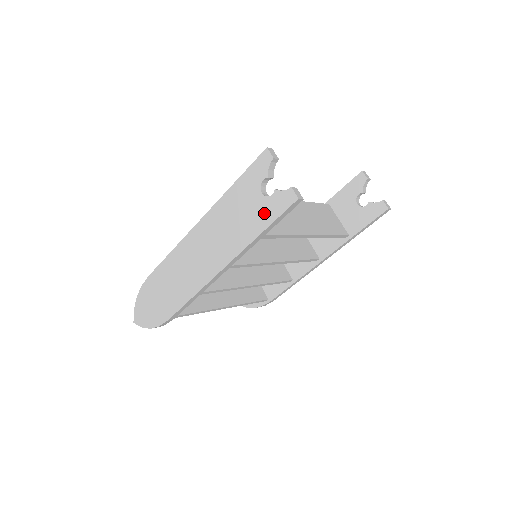
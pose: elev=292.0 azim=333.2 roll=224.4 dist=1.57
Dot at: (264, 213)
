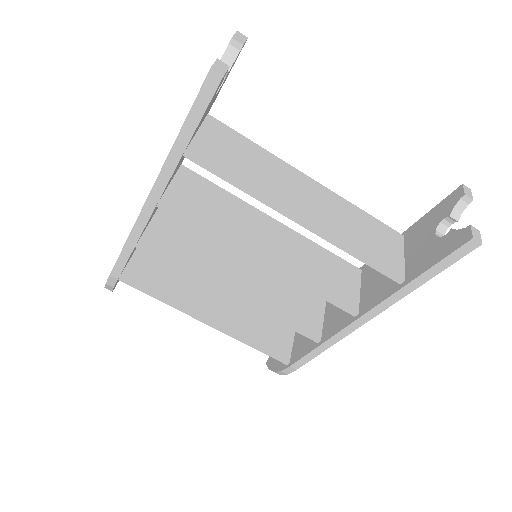
Dot at: occluded
